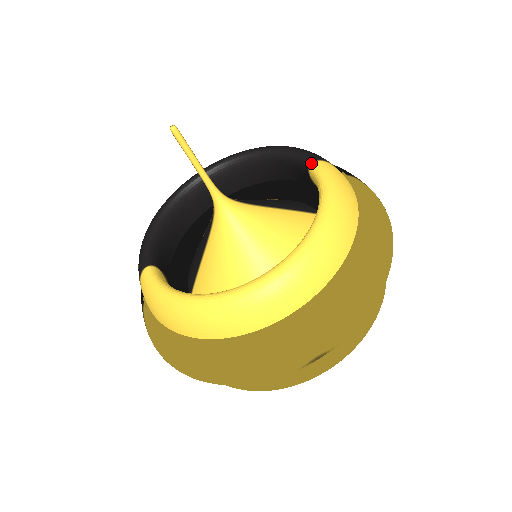
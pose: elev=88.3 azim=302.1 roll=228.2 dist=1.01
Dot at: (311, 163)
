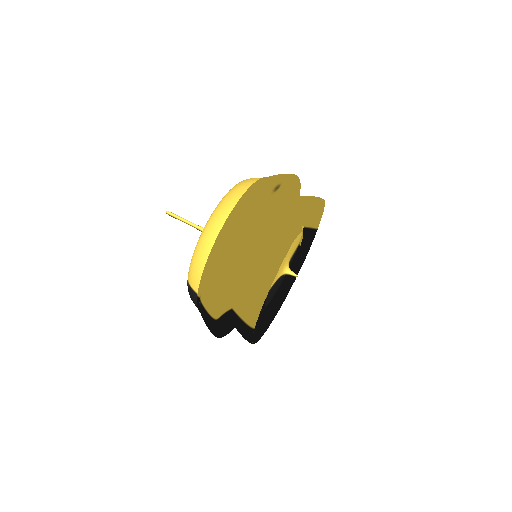
Dot at: occluded
